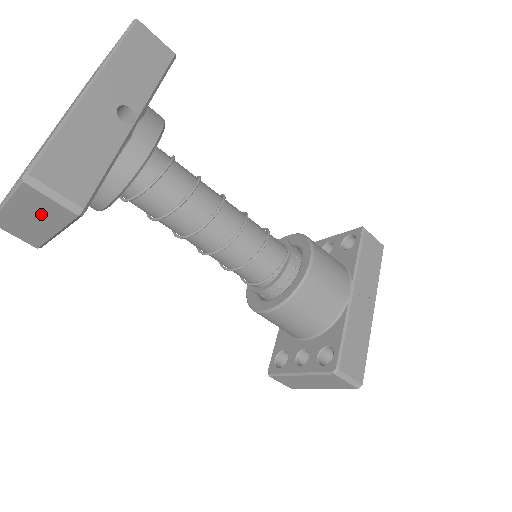
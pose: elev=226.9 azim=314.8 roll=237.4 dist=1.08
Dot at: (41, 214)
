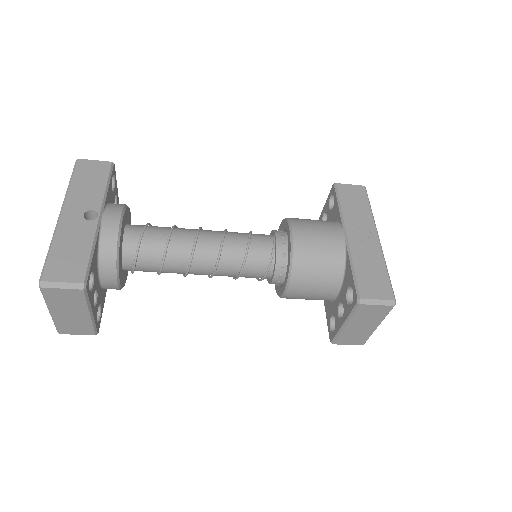
Dot at: (69, 305)
